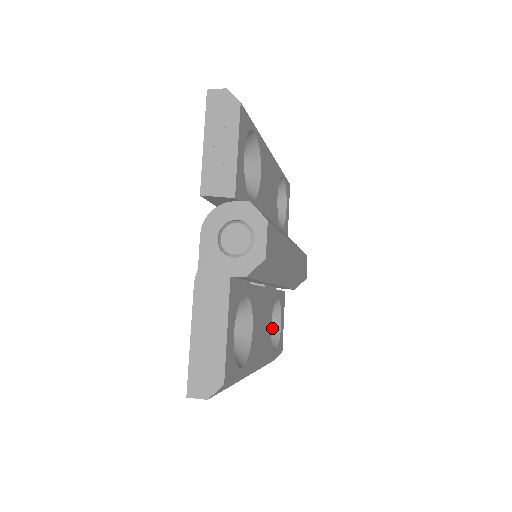
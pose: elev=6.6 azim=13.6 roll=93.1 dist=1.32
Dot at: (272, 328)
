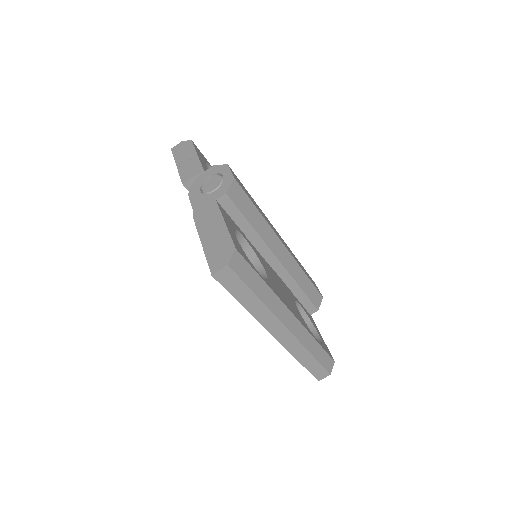
Dot at: occluded
